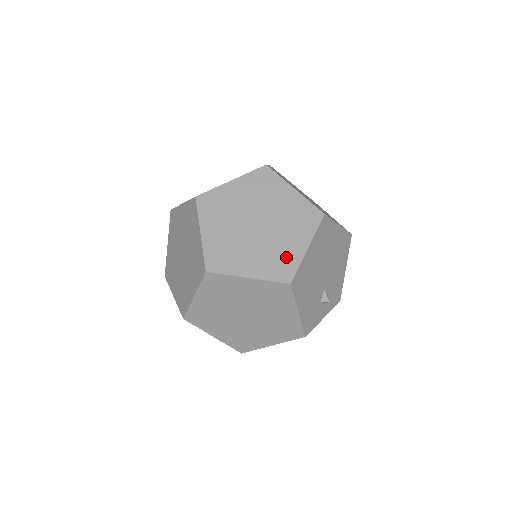
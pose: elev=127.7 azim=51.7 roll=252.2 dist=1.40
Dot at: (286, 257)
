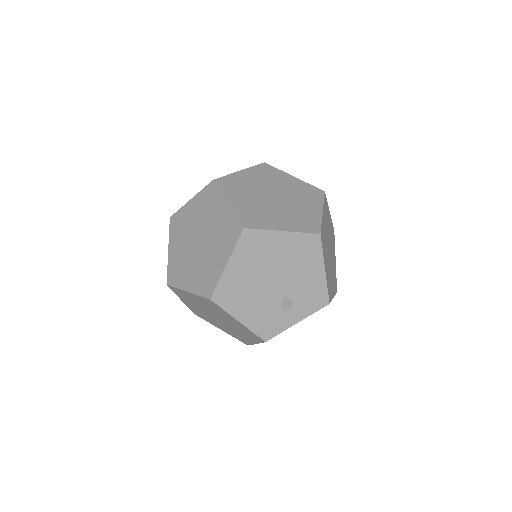
Dot at: (211, 273)
